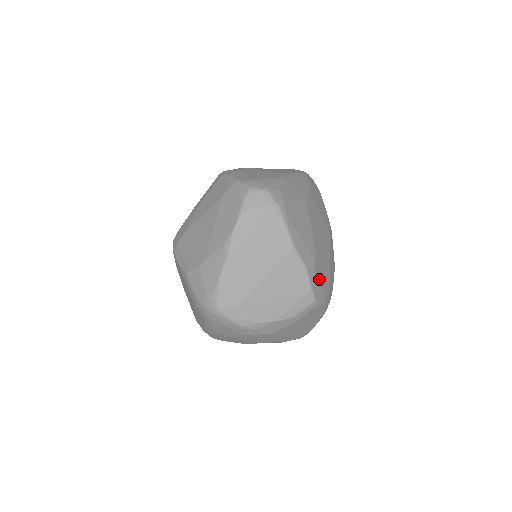
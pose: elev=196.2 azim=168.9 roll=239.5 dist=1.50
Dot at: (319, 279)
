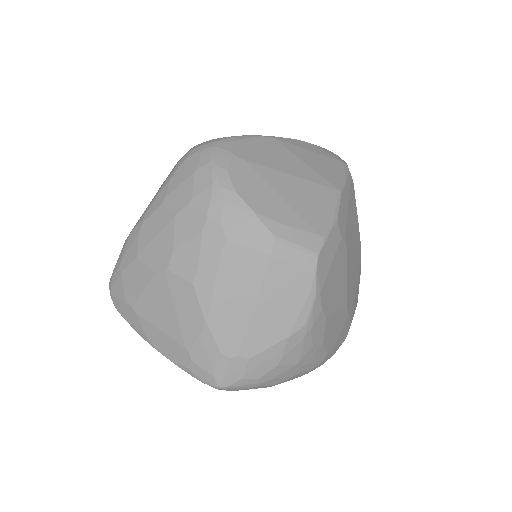
Dot at: (333, 262)
